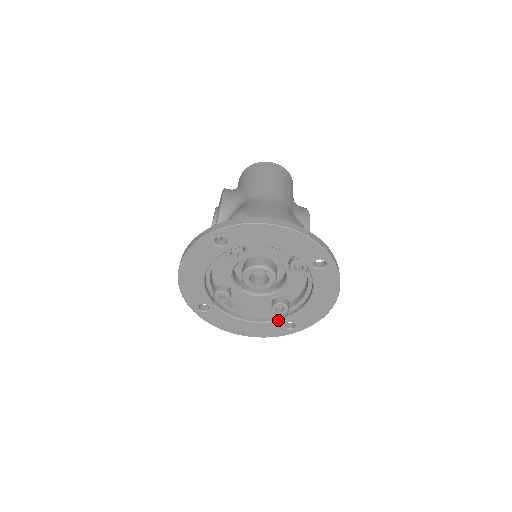
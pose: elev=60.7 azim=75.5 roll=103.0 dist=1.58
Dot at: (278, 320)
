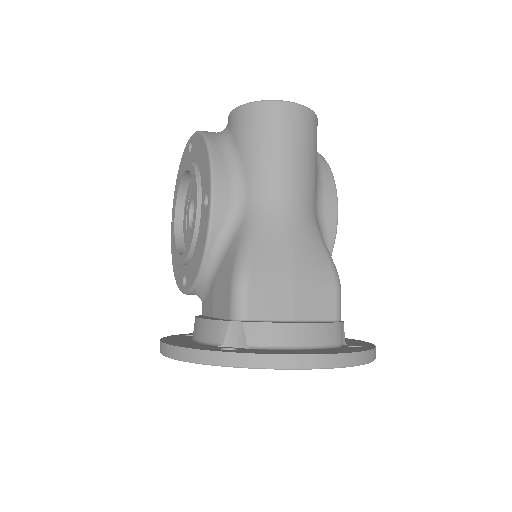
Dot at: occluded
